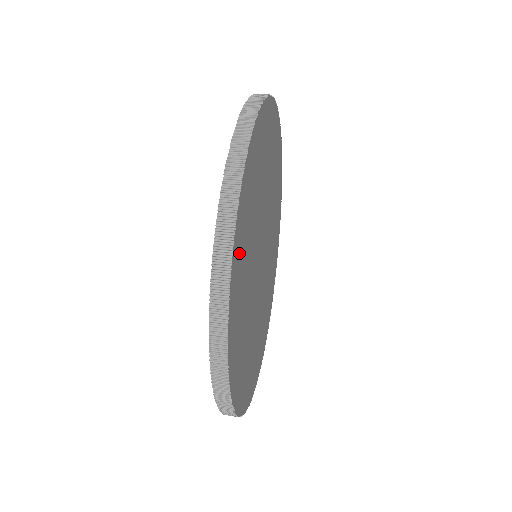
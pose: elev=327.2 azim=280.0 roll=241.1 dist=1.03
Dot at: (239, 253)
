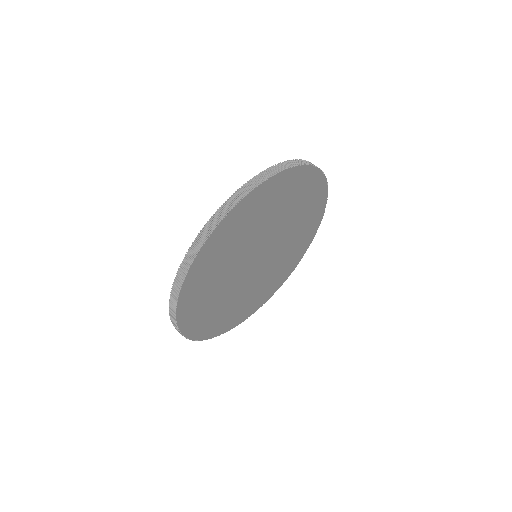
Dot at: (225, 232)
